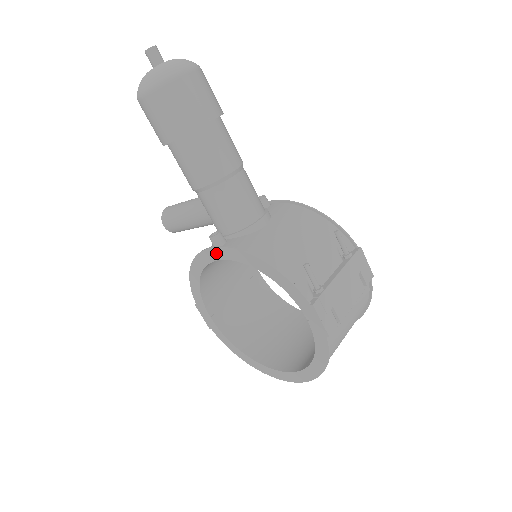
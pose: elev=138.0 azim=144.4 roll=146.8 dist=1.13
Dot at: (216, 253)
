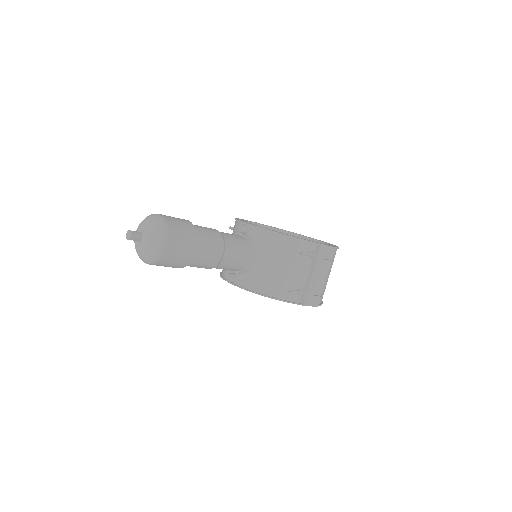
Dot at: occluded
